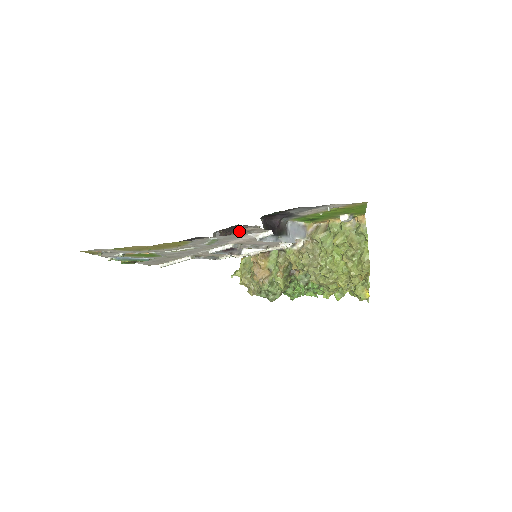
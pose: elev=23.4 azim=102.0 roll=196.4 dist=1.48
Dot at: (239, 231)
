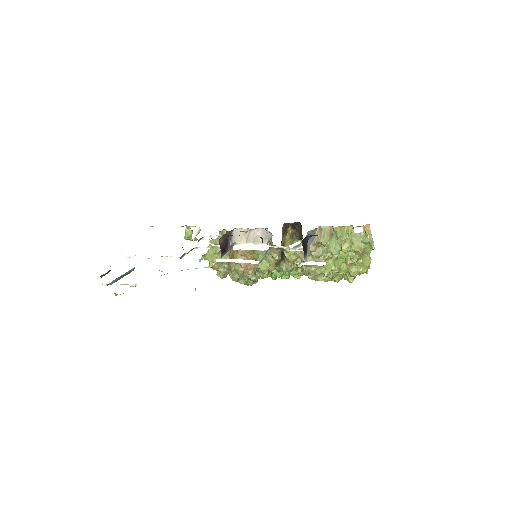
Dot at: occluded
